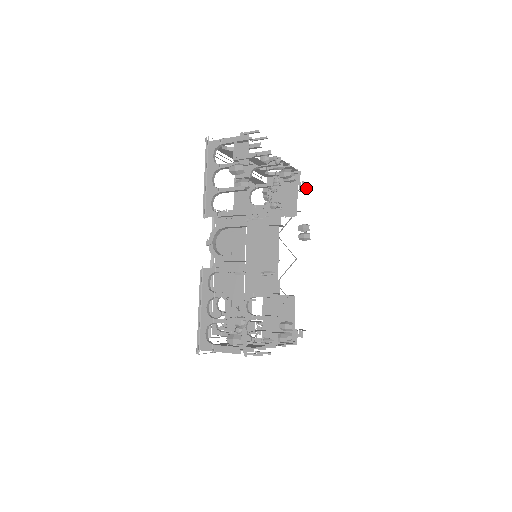
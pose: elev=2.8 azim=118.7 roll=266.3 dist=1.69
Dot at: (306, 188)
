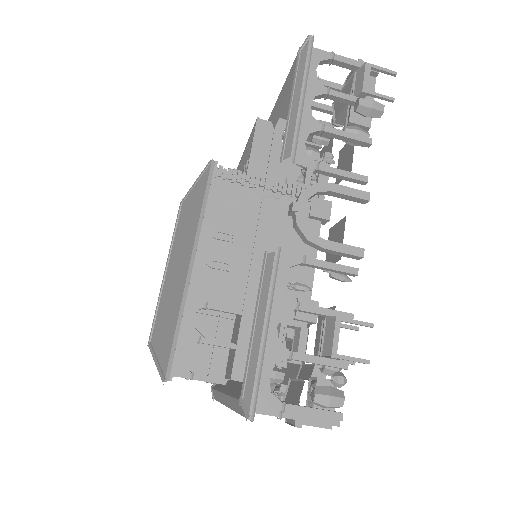
Dot at: occluded
